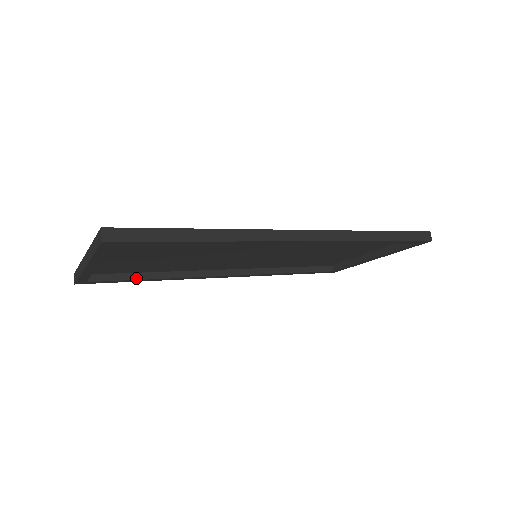
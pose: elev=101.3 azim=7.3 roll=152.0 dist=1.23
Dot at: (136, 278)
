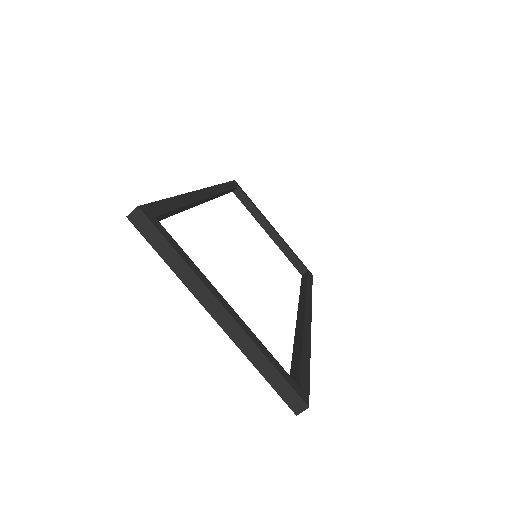
Dot at: (170, 215)
